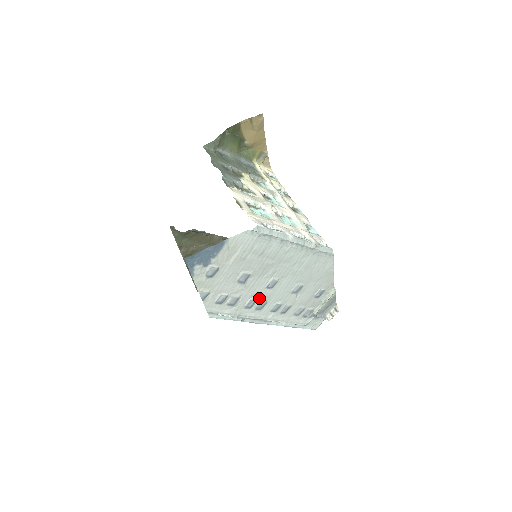
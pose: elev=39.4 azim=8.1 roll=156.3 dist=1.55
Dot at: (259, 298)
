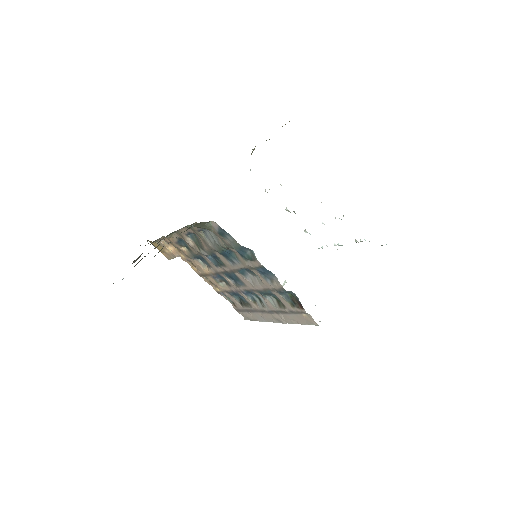
Dot at: occluded
